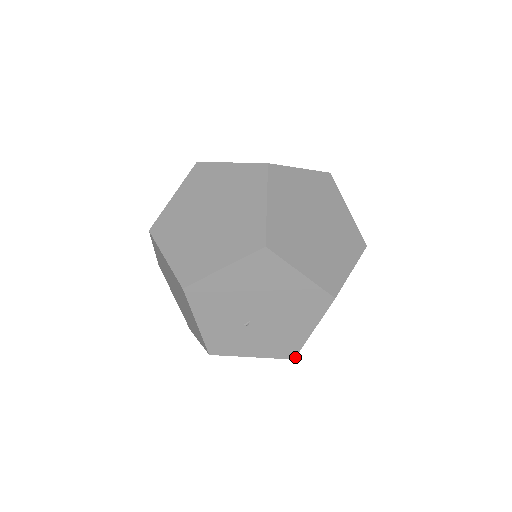
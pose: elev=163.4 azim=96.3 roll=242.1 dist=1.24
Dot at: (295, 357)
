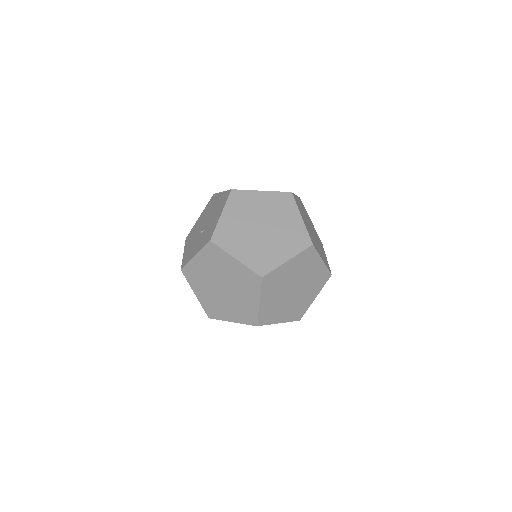
Dot at: occluded
